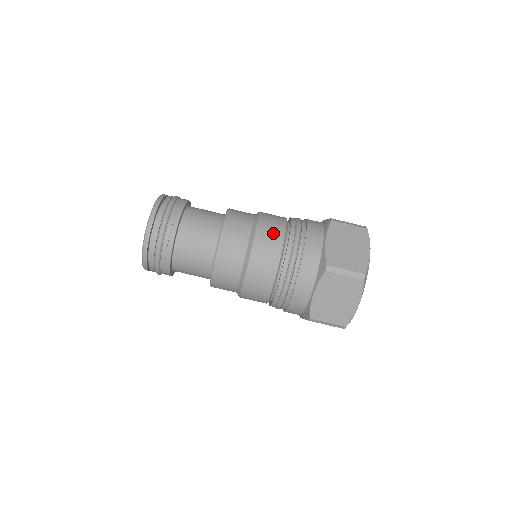
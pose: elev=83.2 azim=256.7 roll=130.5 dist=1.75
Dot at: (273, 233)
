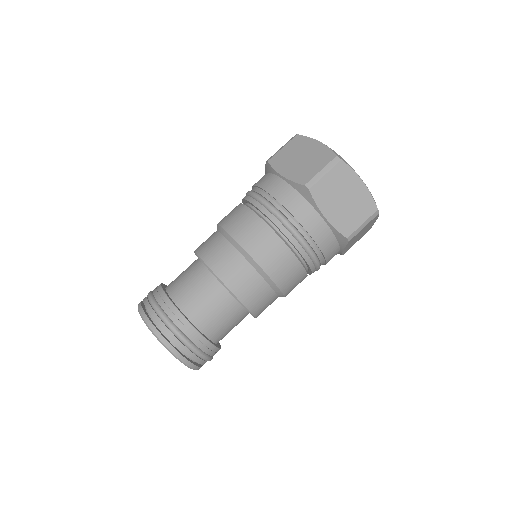
Dot at: occluded
